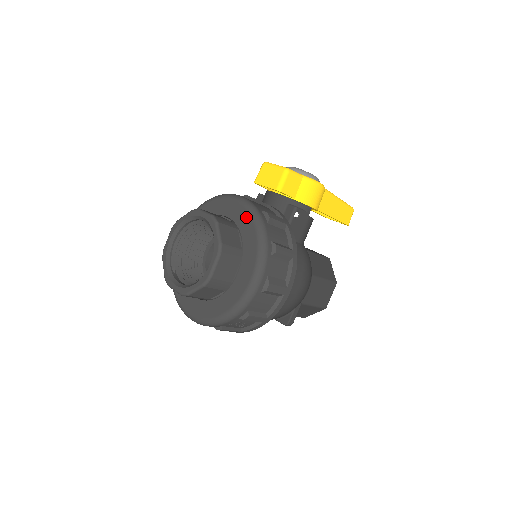
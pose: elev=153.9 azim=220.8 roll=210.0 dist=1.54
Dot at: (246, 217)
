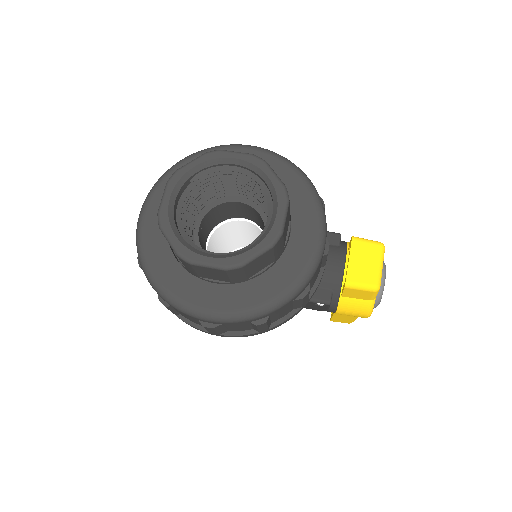
Dot at: (294, 270)
